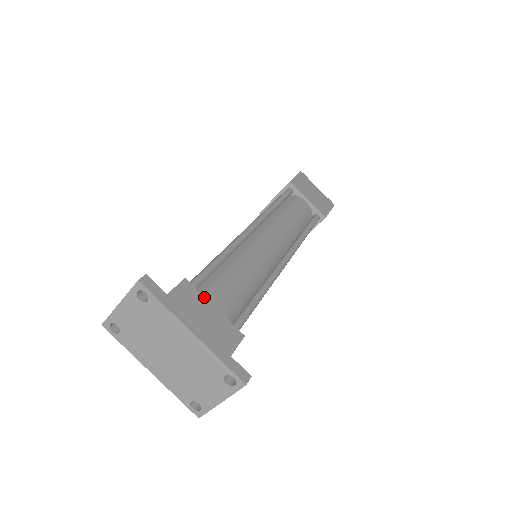
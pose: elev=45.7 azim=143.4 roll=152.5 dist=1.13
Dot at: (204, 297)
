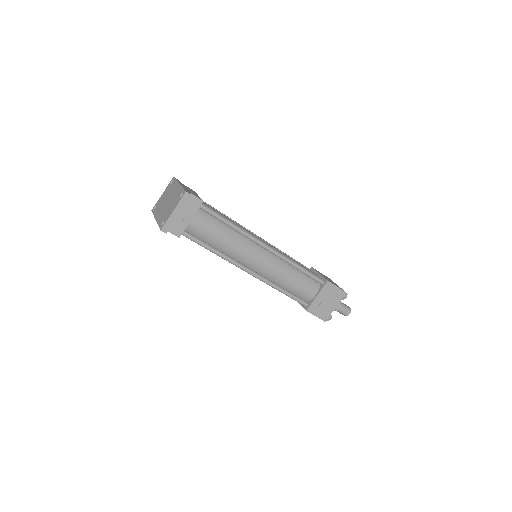
Dot at: (197, 194)
